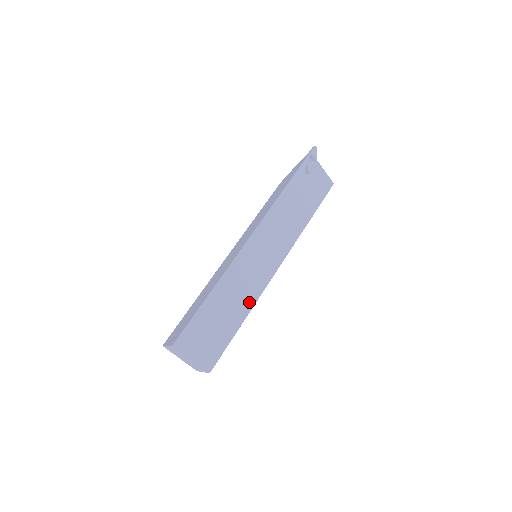
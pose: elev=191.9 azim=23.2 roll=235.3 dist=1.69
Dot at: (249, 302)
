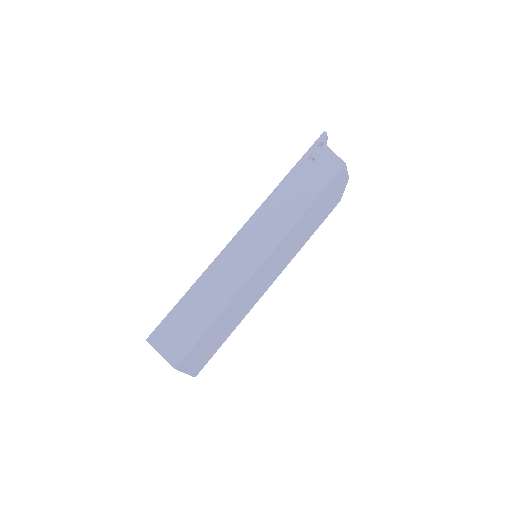
Dot at: (226, 298)
